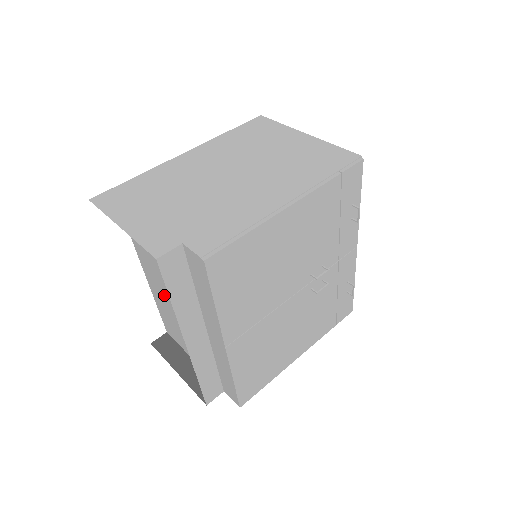
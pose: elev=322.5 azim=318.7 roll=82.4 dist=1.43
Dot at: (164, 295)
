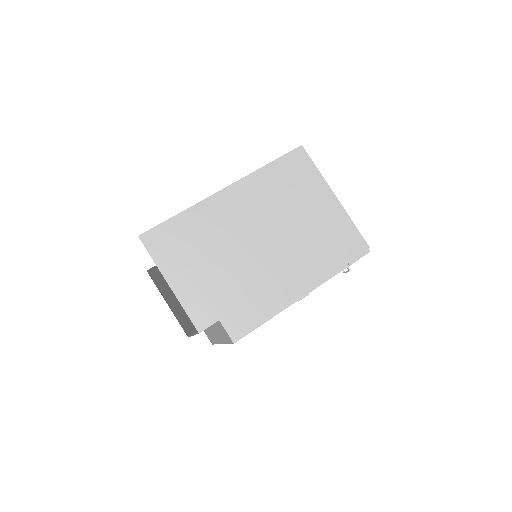
Dot at: occluded
